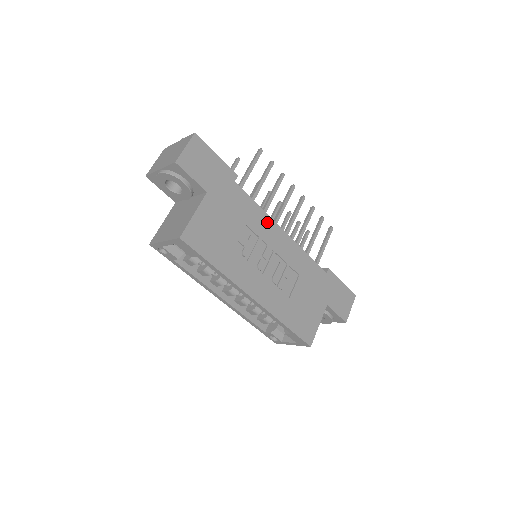
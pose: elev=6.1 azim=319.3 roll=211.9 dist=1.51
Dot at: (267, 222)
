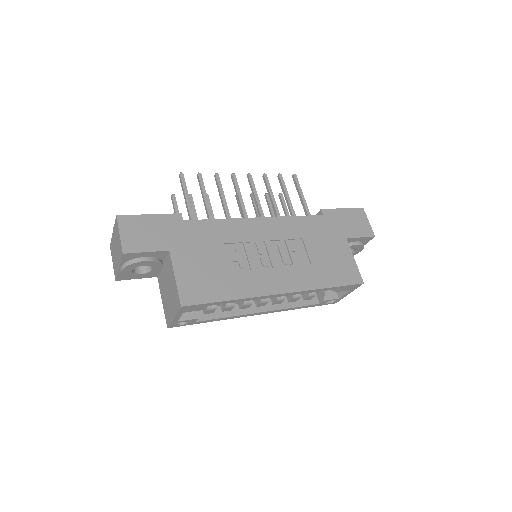
Dot at: (238, 225)
